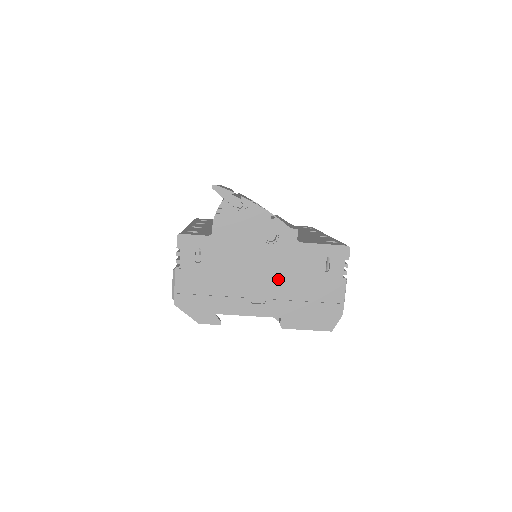
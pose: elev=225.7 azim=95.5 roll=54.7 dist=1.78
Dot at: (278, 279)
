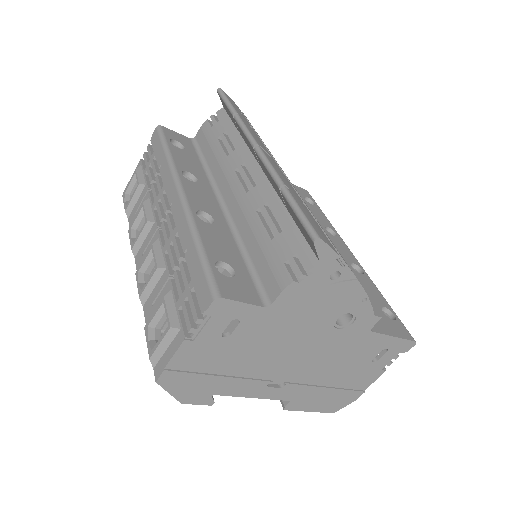
Dot at: (316, 364)
